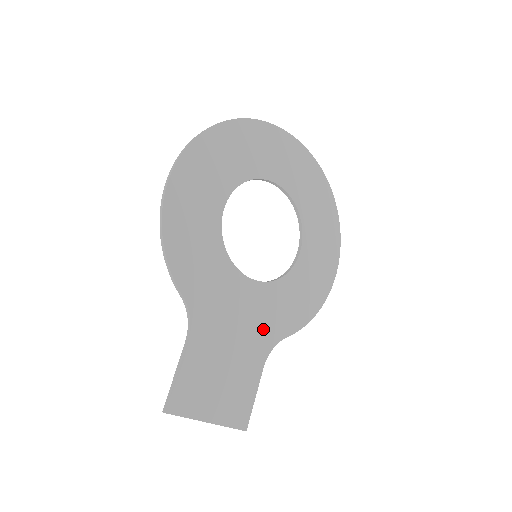
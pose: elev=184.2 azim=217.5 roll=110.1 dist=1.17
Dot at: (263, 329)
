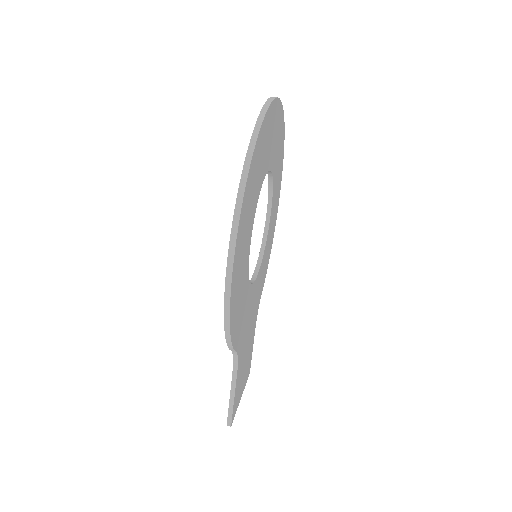
Dot at: (257, 304)
